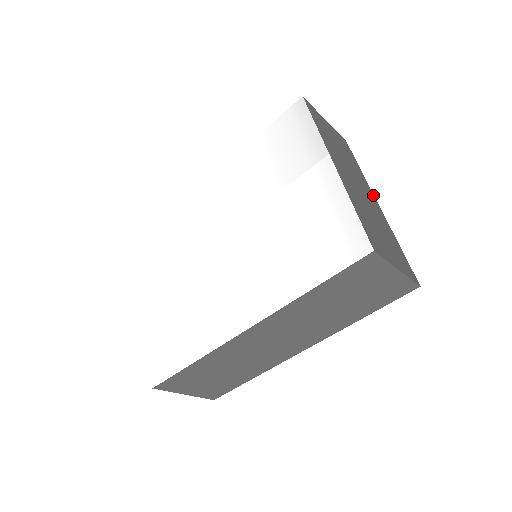
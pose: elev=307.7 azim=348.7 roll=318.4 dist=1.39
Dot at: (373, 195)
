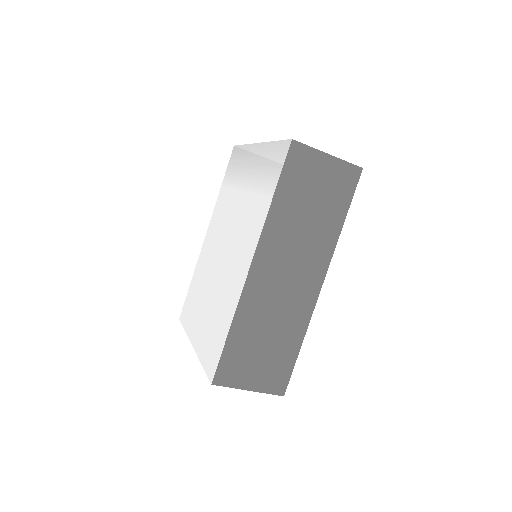
Dot at: occluded
